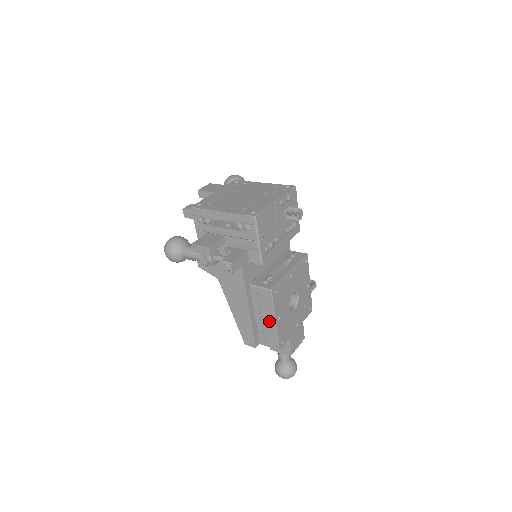
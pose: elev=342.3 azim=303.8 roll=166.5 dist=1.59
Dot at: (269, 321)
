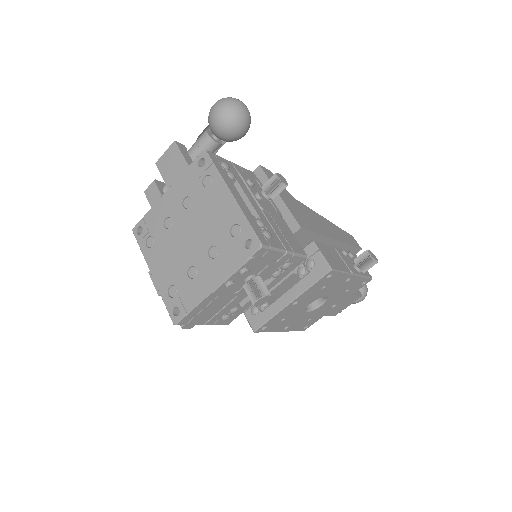
Dot at: occluded
